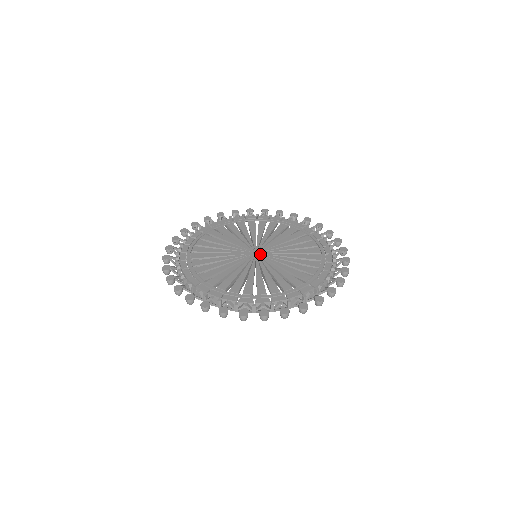
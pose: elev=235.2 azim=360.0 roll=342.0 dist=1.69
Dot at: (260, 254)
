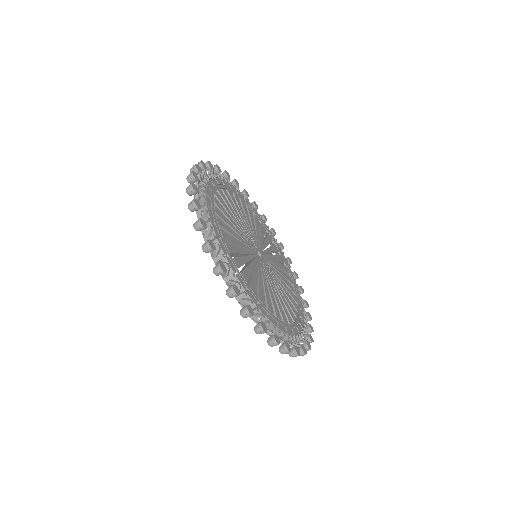
Dot at: (262, 258)
